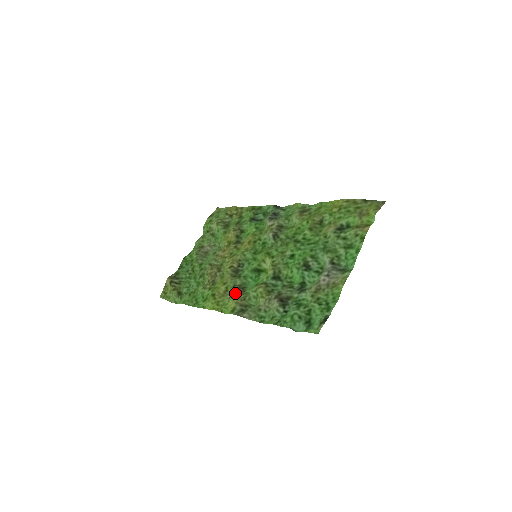
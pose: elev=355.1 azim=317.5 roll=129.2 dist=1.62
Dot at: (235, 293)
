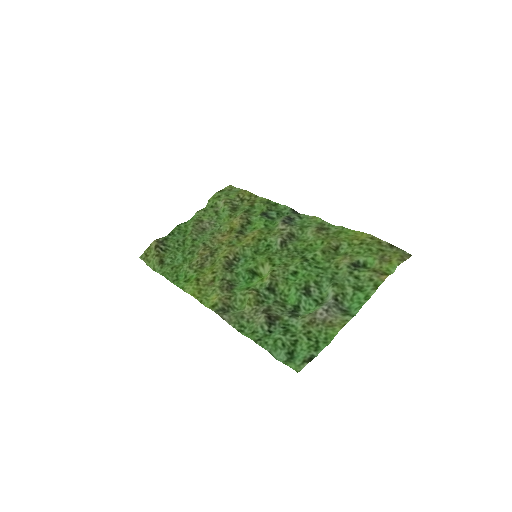
Dot at: (222, 288)
